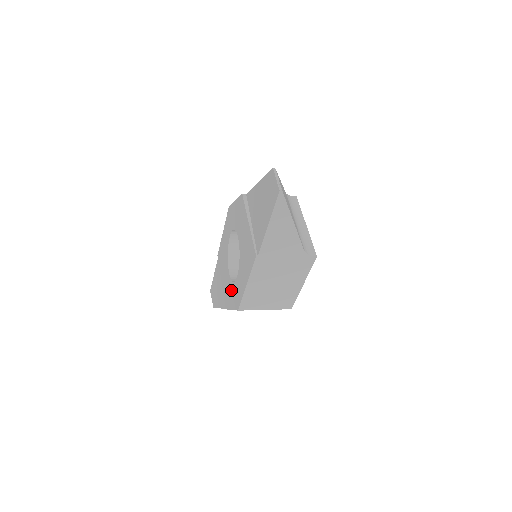
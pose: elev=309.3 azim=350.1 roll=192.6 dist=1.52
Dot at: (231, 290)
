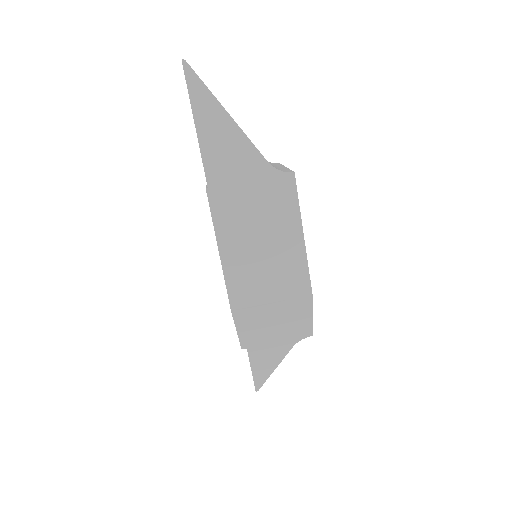
Dot at: occluded
